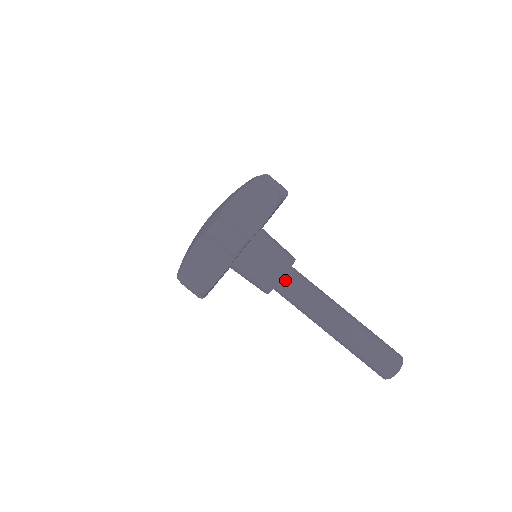
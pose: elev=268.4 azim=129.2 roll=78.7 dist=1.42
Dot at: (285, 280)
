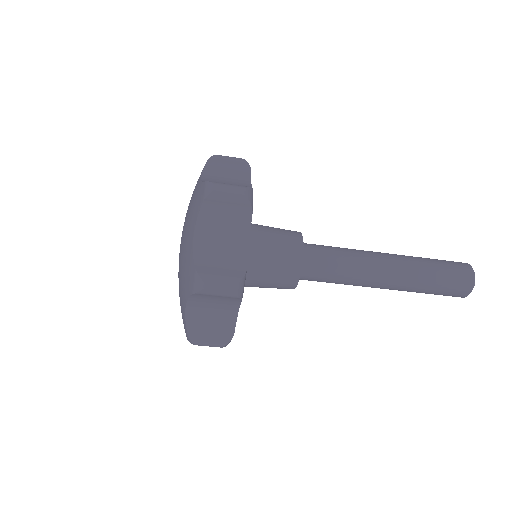
Dot at: (304, 267)
